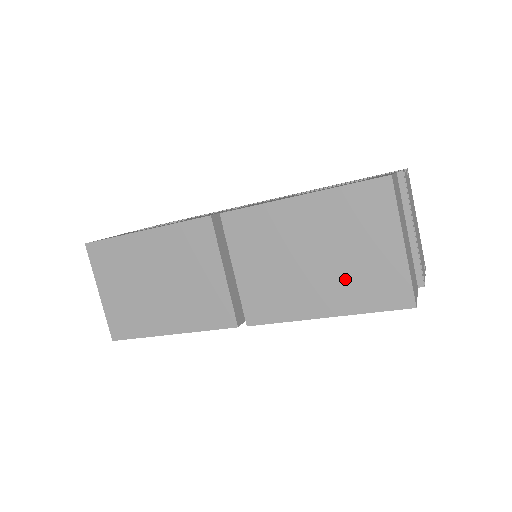
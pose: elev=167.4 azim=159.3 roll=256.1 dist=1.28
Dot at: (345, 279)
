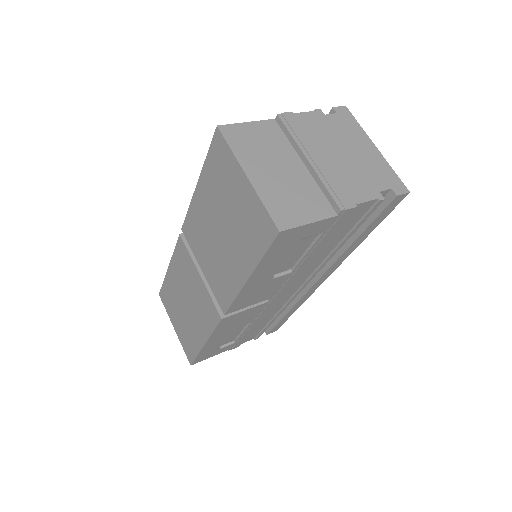
Dot at: (239, 236)
